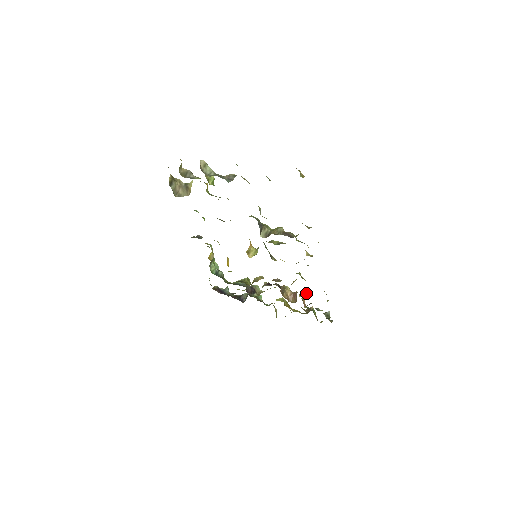
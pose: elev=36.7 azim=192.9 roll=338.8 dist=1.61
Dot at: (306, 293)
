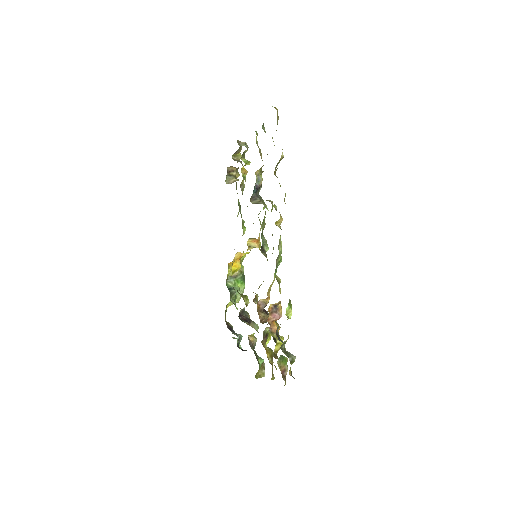
Dot at: (280, 316)
